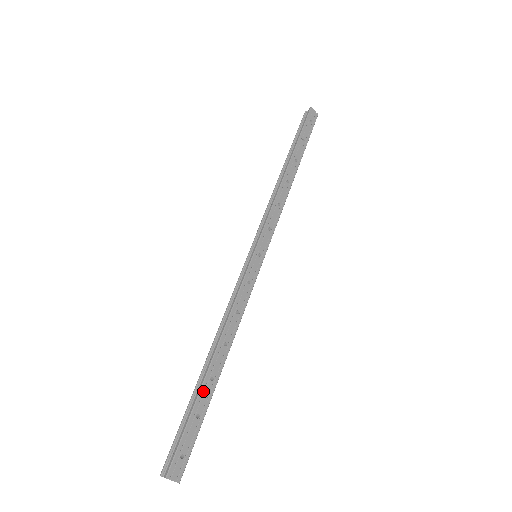
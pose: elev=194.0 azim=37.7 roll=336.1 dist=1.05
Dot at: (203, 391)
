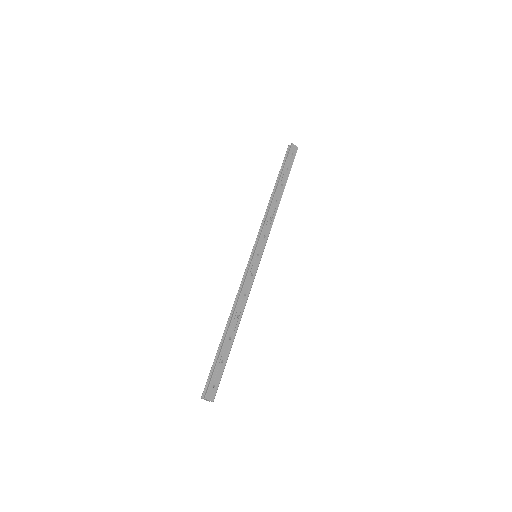
Dot at: (225, 346)
